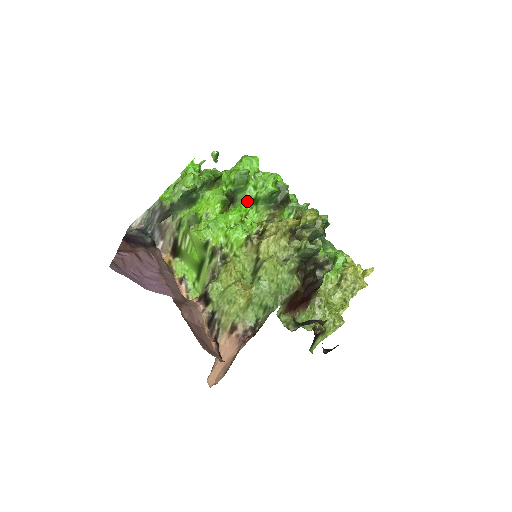
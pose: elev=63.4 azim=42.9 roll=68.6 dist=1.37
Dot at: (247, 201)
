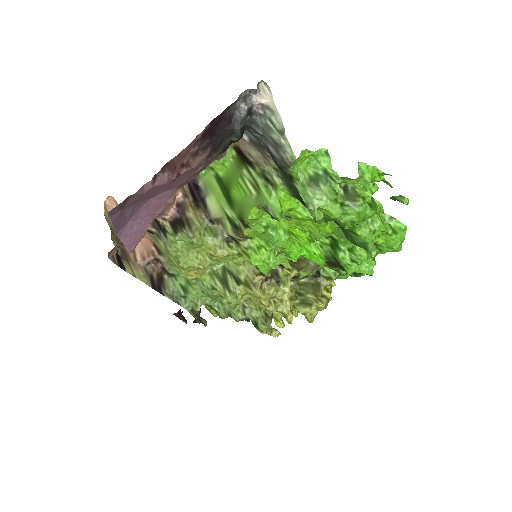
Dot at: (319, 260)
